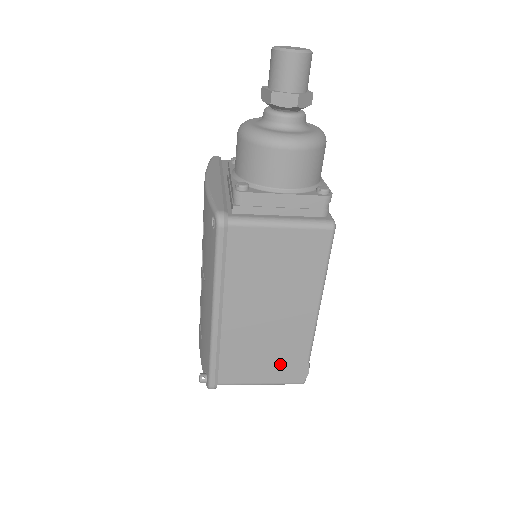
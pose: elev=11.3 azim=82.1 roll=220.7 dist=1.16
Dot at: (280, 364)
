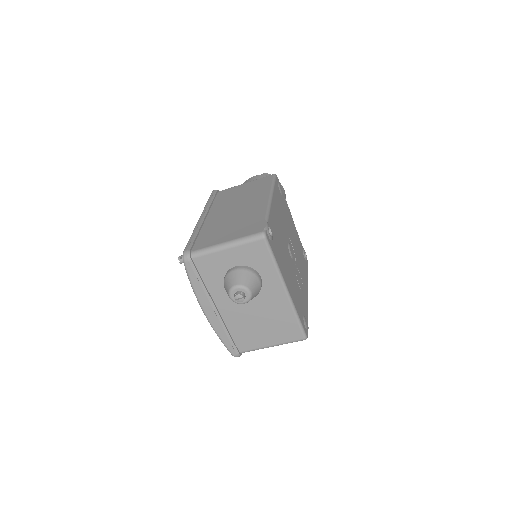
Dot at: (242, 228)
